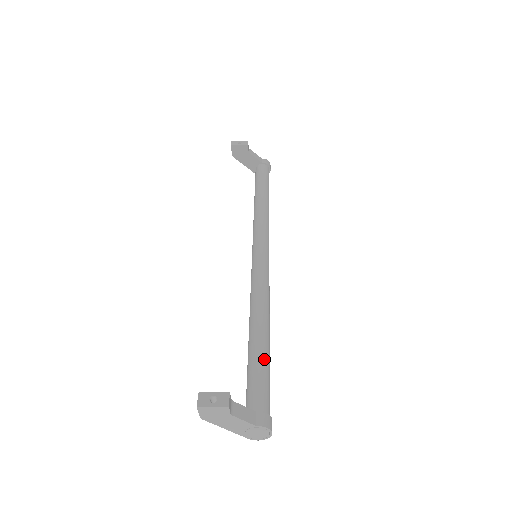
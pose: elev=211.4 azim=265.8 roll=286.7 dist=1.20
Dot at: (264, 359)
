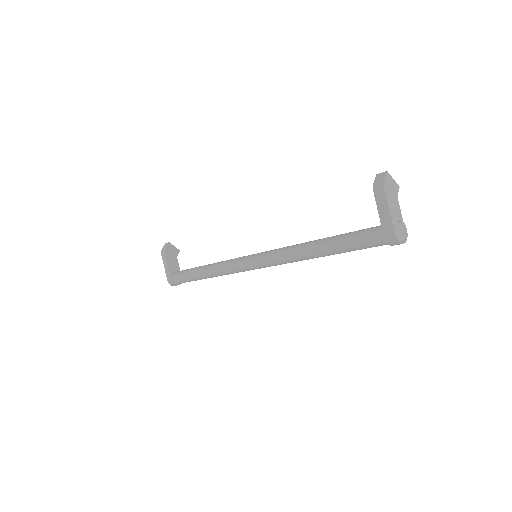
Dot at: occluded
